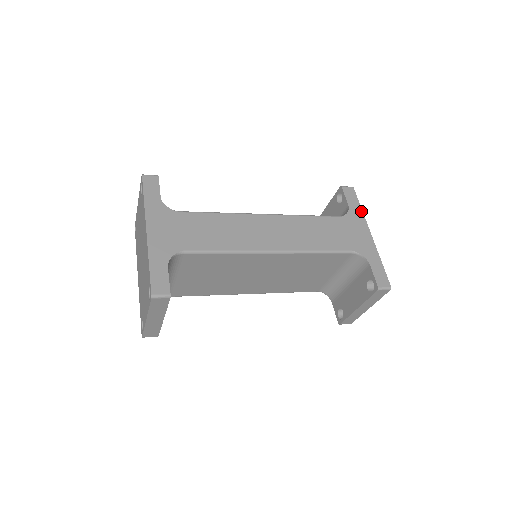
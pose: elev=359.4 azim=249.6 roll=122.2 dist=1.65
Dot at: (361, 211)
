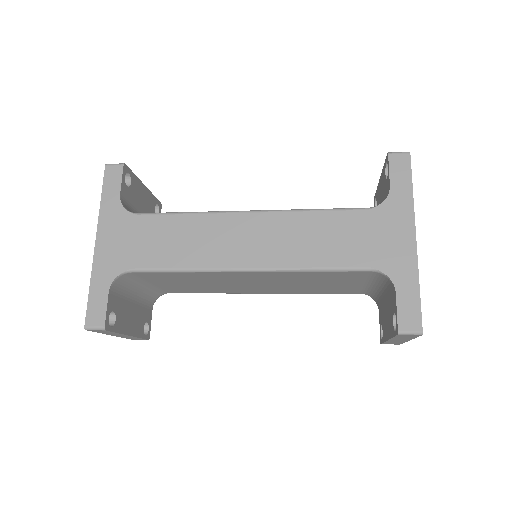
Dot at: (410, 196)
